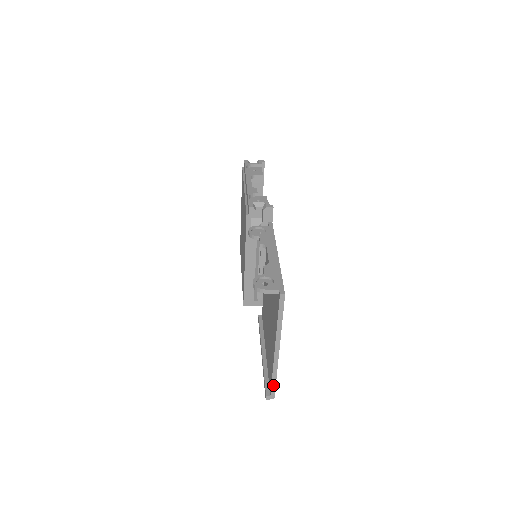
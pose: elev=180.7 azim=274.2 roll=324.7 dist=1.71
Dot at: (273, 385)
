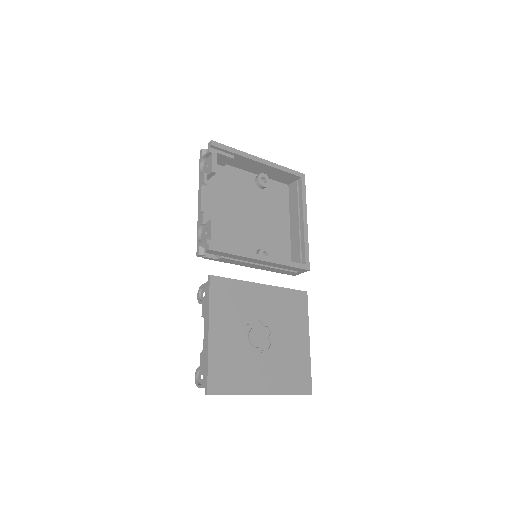
Dot at: occluded
